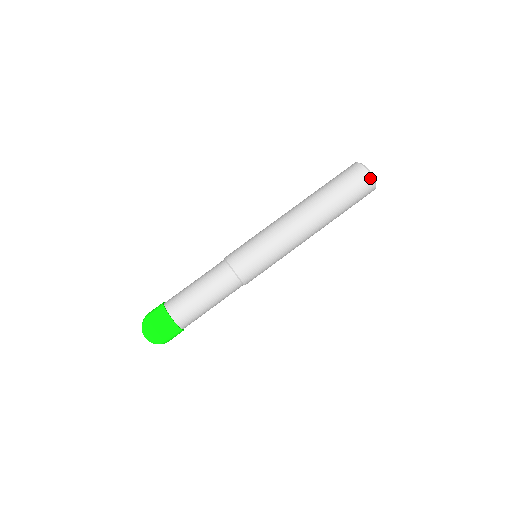
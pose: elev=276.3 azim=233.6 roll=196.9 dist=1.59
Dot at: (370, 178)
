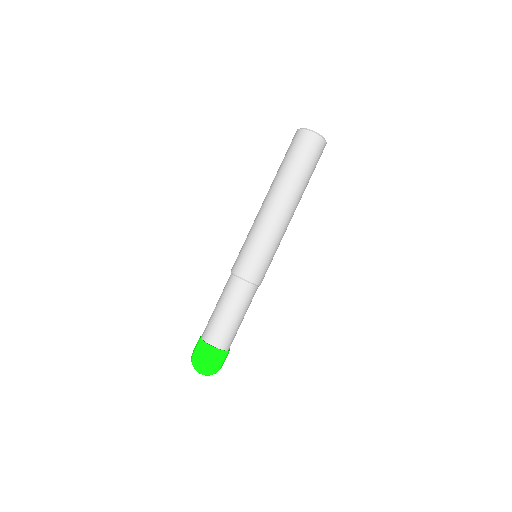
Dot at: (306, 132)
